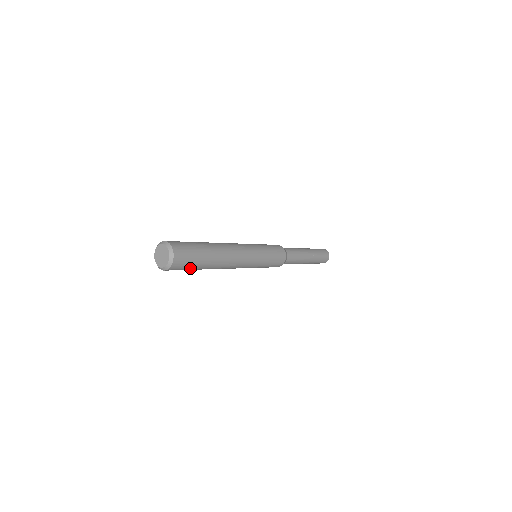
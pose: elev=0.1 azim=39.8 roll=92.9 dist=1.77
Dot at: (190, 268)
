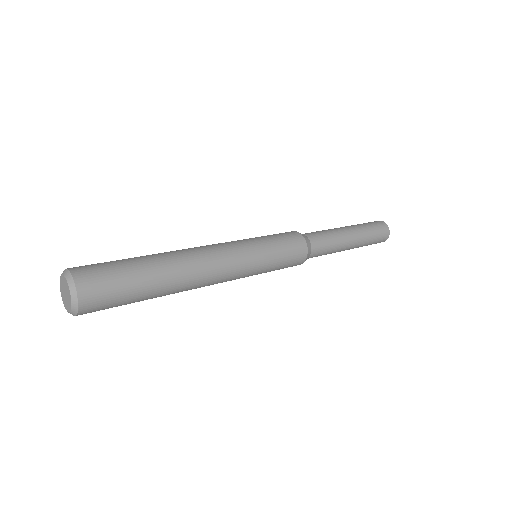
Dot at: (124, 301)
